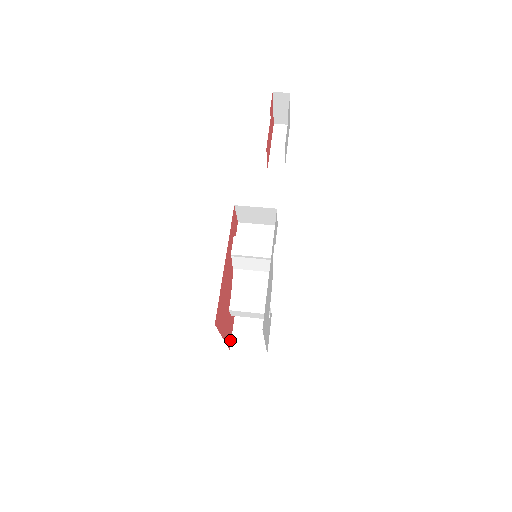
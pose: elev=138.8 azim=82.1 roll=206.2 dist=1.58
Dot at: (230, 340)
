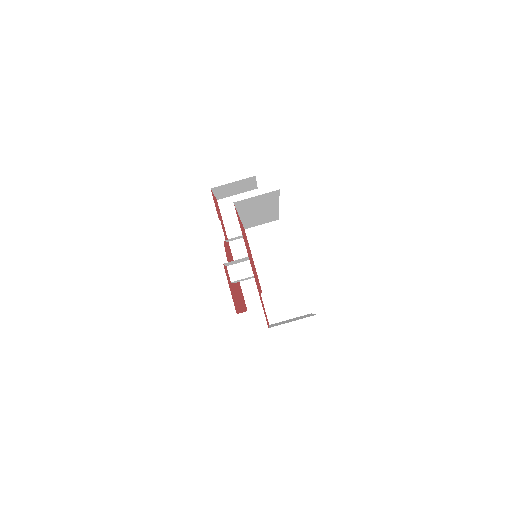
Dot at: occluded
